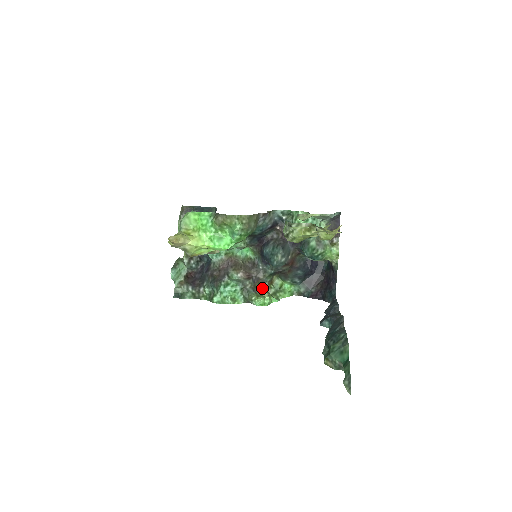
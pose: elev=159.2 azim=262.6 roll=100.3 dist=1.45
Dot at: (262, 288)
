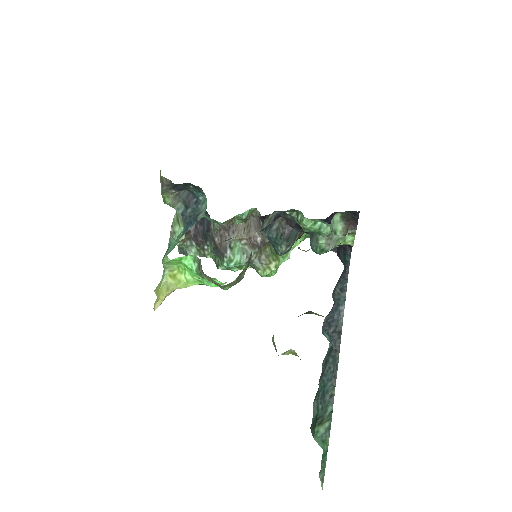
Dot at: (269, 252)
